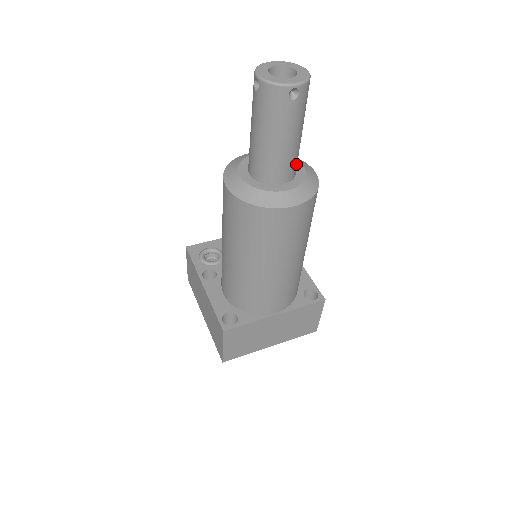
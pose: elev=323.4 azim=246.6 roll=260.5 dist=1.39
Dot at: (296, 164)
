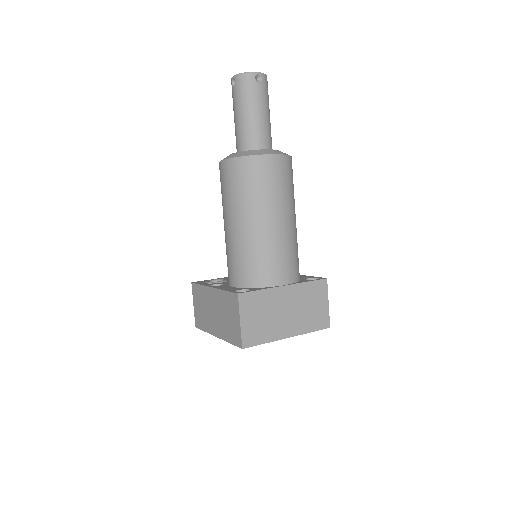
Dot at: (271, 140)
